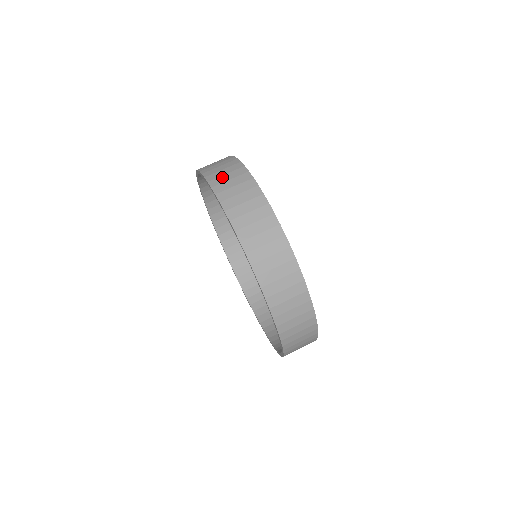
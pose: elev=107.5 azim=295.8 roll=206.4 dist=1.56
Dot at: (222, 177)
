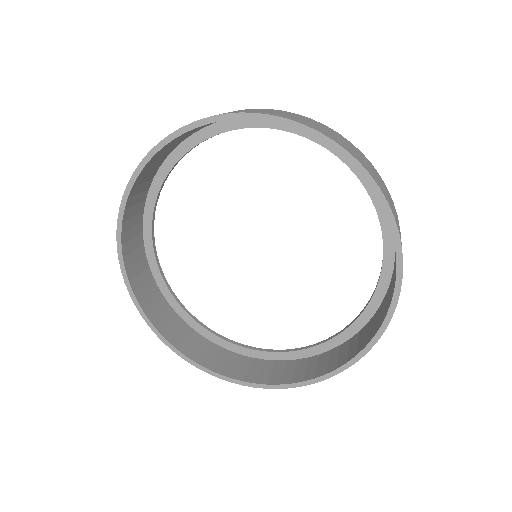
Dot at: occluded
